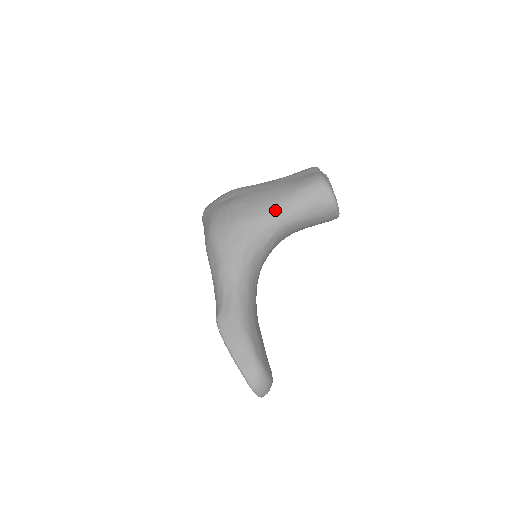
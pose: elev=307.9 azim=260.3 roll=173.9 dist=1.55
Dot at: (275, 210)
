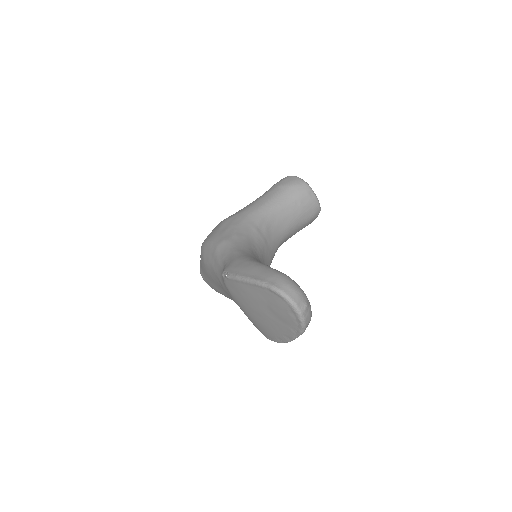
Dot at: (254, 203)
